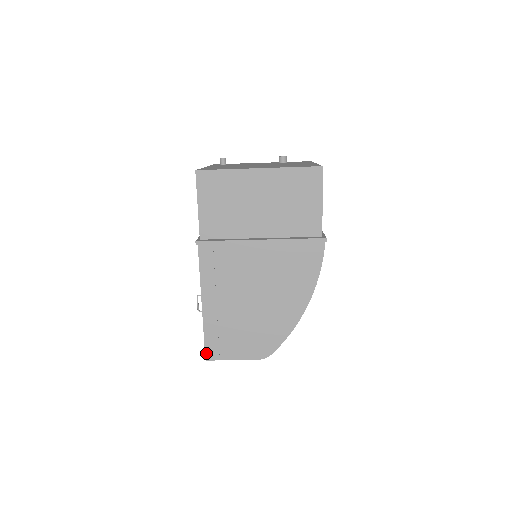
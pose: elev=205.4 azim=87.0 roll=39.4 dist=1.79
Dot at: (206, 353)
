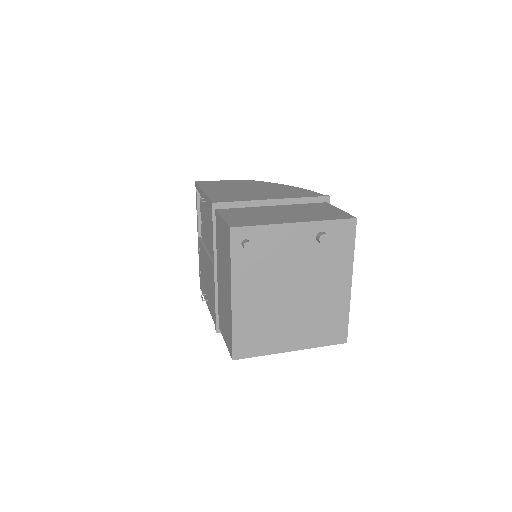
Dot at: occluded
